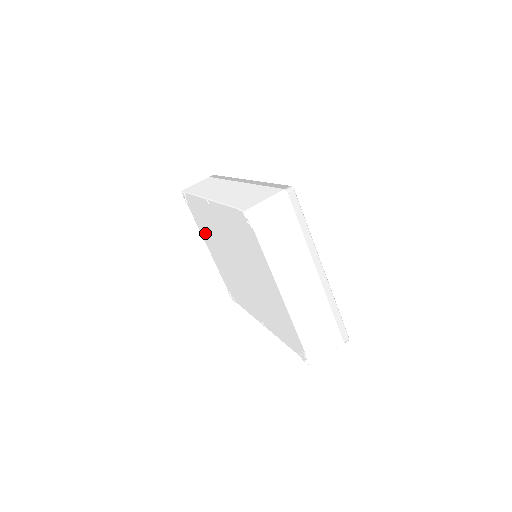
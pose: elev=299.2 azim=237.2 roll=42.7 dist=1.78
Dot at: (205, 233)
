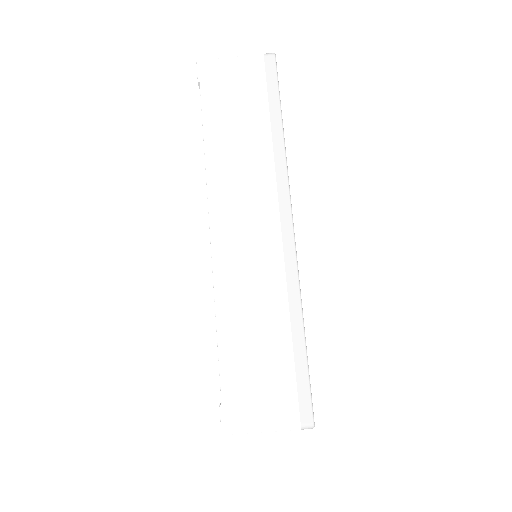
Dot at: occluded
